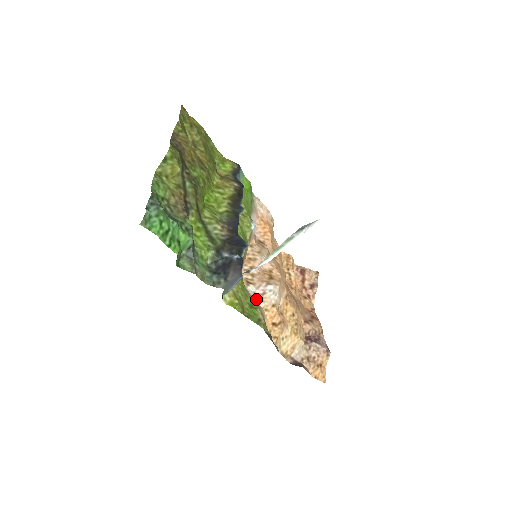
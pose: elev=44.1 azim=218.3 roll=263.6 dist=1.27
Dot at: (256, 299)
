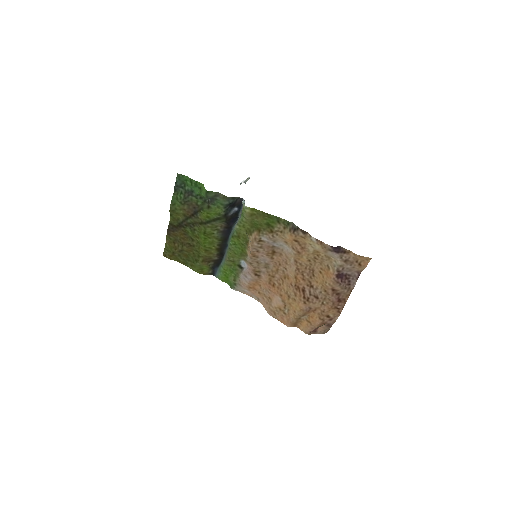
Dot at: (271, 238)
